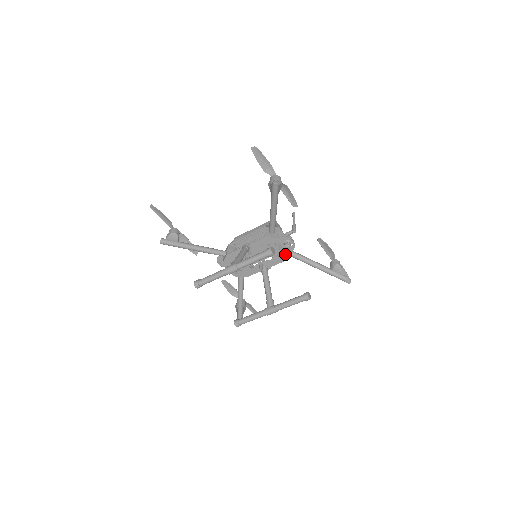
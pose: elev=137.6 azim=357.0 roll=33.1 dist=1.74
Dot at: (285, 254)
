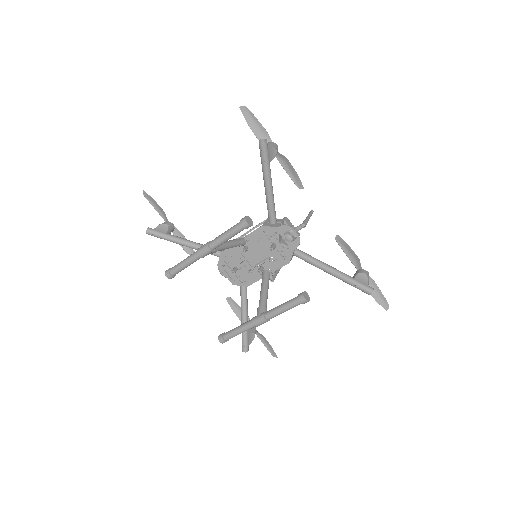
Dot at: (289, 252)
